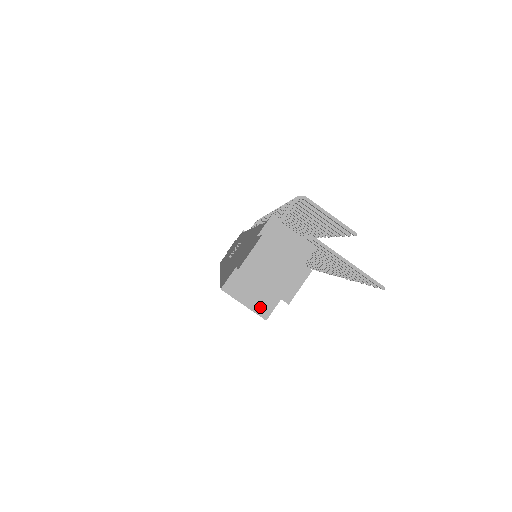
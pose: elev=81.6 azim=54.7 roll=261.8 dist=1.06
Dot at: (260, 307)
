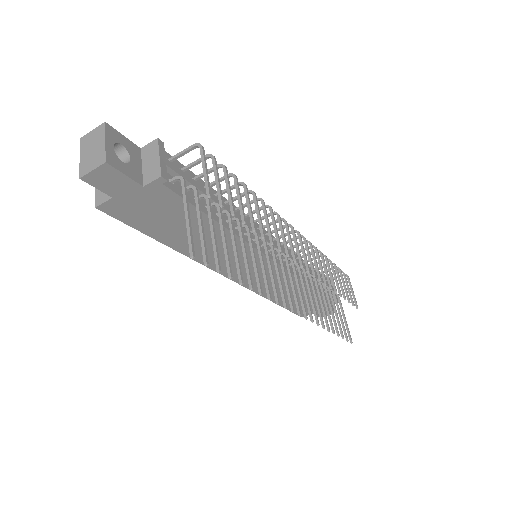
Dot at: (100, 196)
